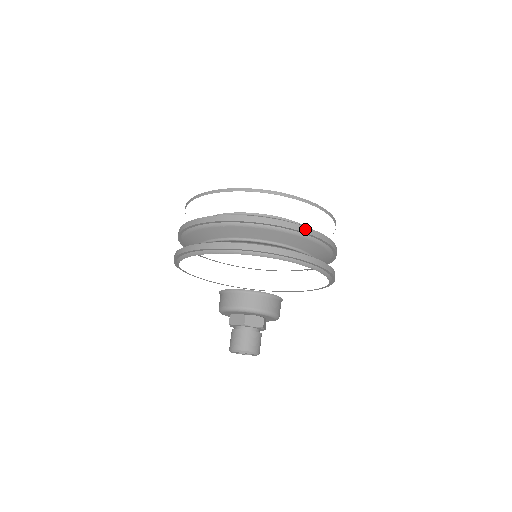
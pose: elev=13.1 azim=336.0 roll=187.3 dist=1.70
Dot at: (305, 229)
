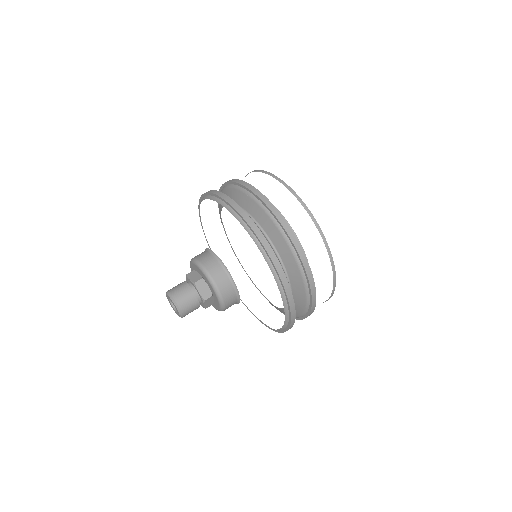
Dot at: (303, 255)
